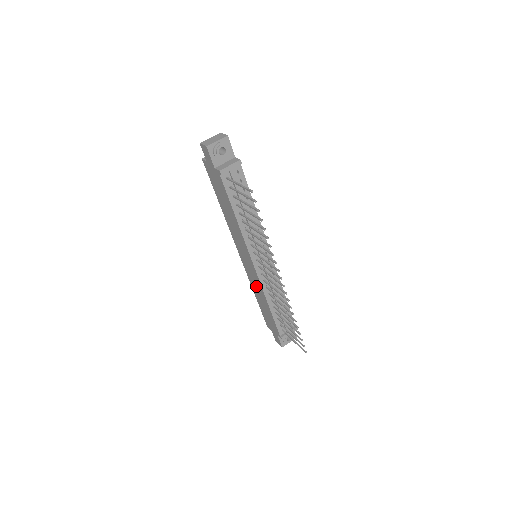
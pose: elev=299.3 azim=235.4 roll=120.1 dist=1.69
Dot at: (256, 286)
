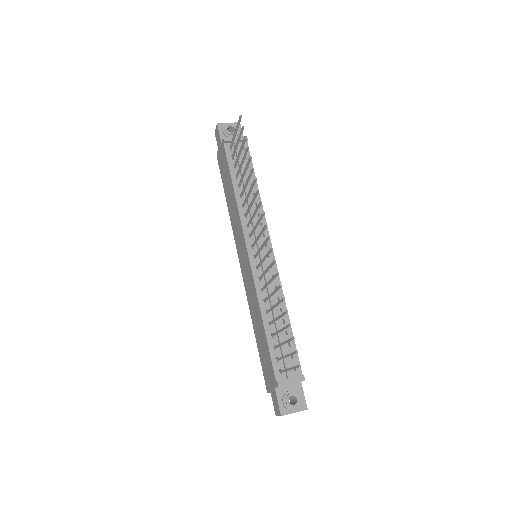
Dot at: (252, 301)
